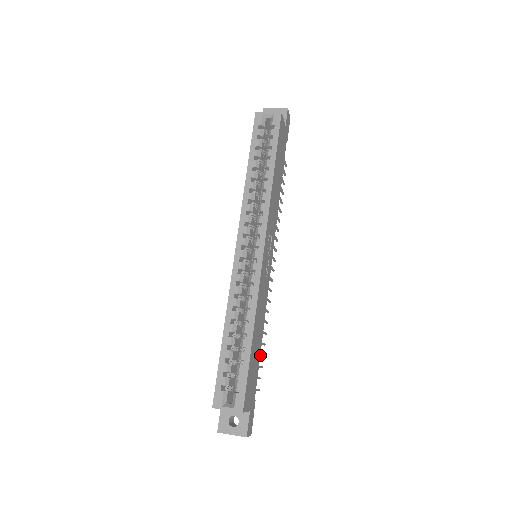
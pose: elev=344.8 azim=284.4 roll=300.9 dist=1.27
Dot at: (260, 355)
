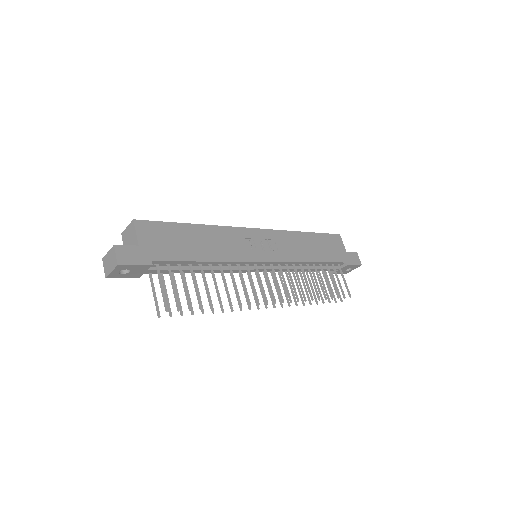
Dot at: (196, 289)
